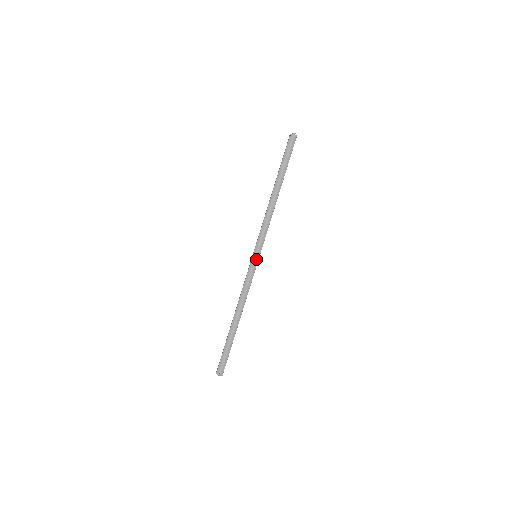
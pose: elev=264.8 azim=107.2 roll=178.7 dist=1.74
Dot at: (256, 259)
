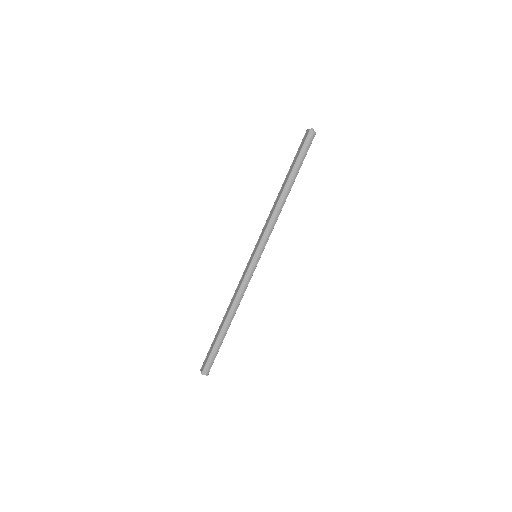
Dot at: (257, 260)
